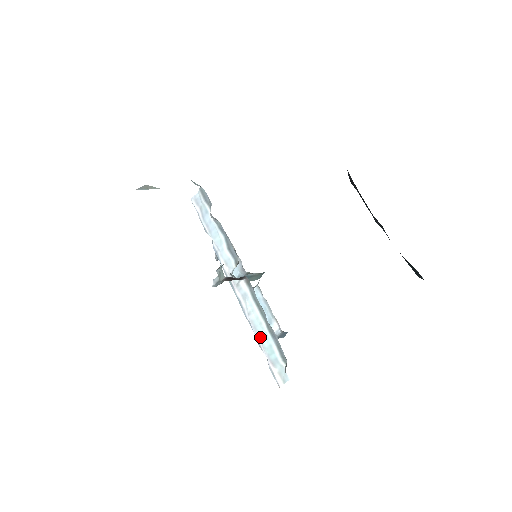
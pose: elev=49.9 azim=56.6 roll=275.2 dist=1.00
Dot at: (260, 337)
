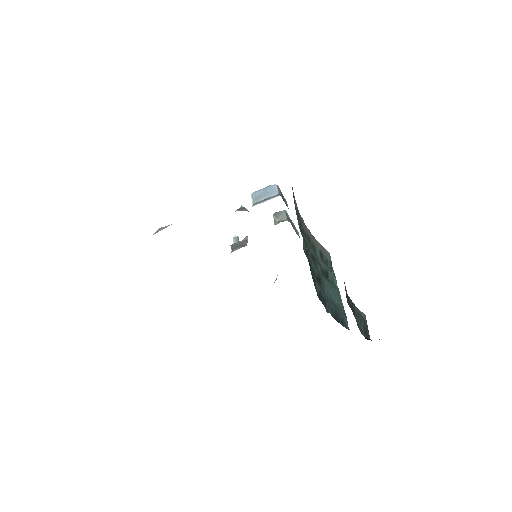
Dot at: occluded
